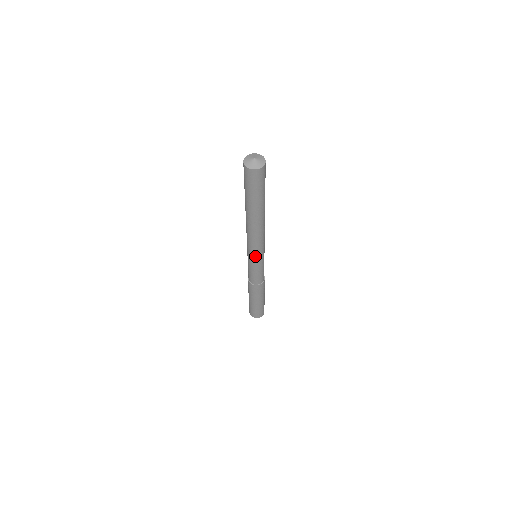
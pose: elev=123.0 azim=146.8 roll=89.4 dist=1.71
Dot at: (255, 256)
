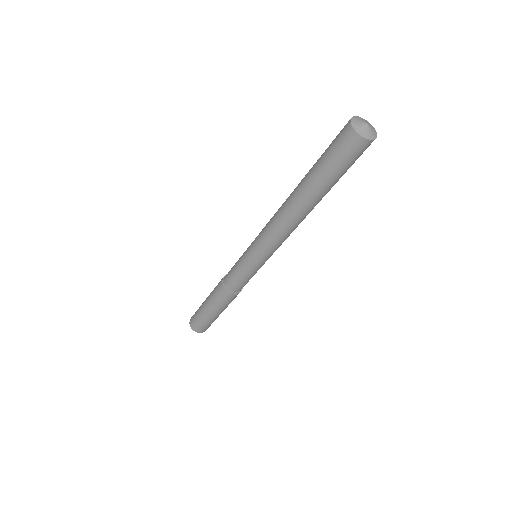
Dot at: (264, 257)
